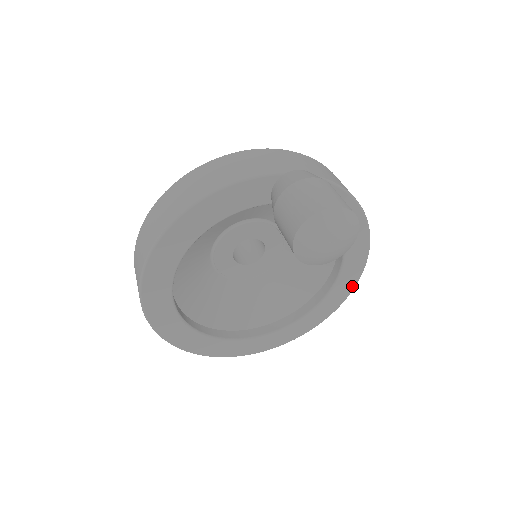
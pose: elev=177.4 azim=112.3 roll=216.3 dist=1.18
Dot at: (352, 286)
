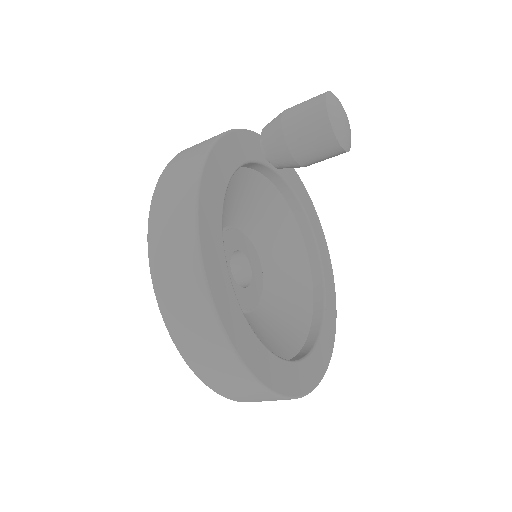
Dot at: (333, 284)
